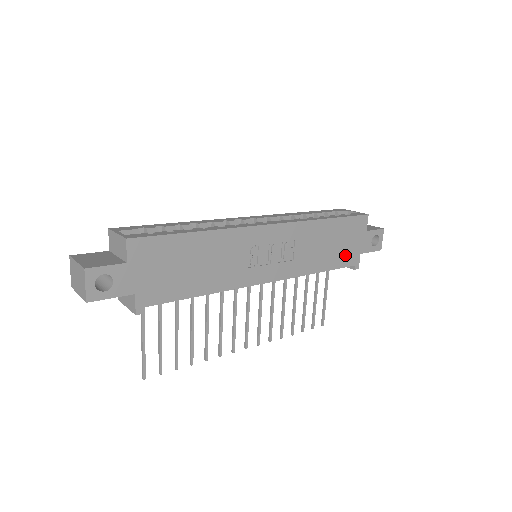
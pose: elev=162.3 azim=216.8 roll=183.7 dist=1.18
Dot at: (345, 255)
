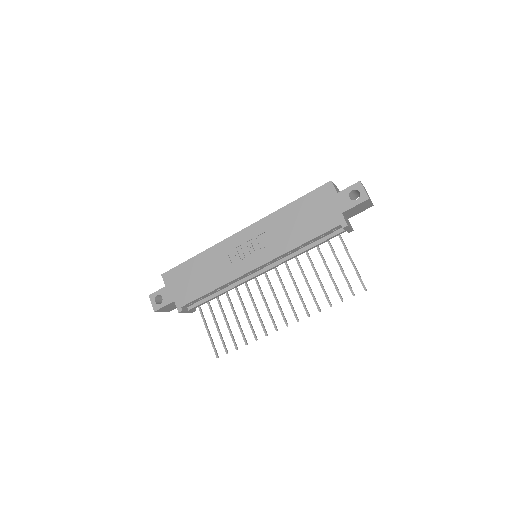
Dot at: (323, 222)
